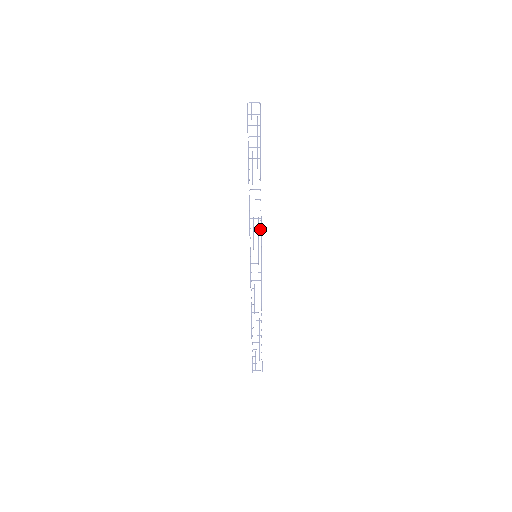
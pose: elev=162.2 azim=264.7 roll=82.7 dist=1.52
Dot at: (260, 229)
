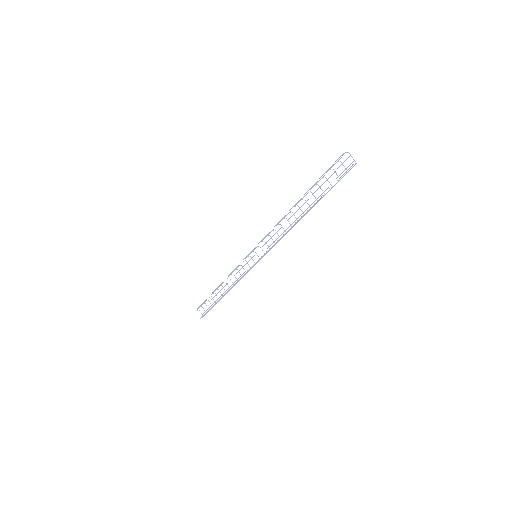
Dot at: occluded
